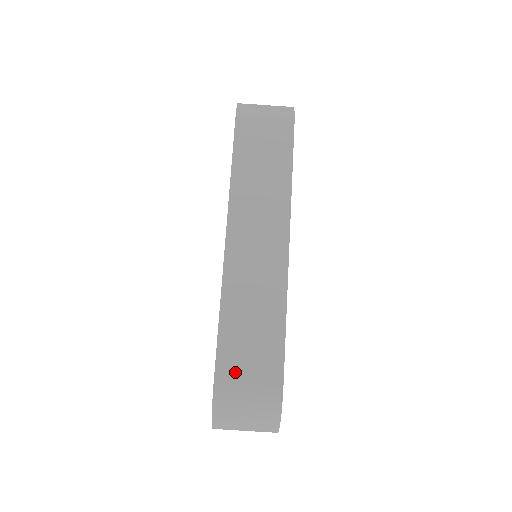
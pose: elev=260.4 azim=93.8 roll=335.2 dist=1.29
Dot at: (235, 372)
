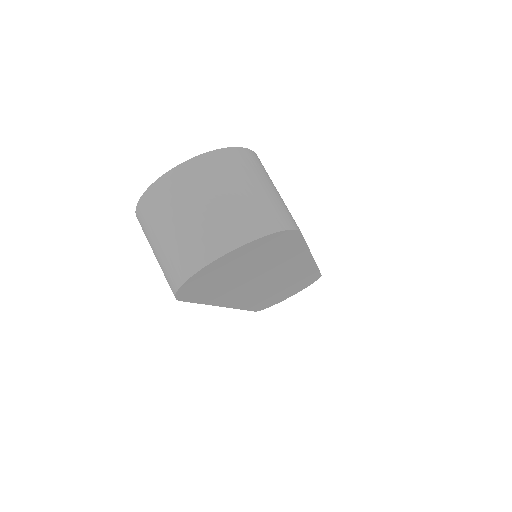
Dot at: occluded
